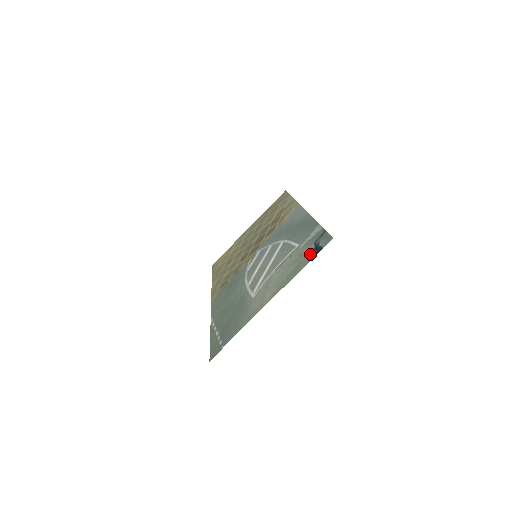
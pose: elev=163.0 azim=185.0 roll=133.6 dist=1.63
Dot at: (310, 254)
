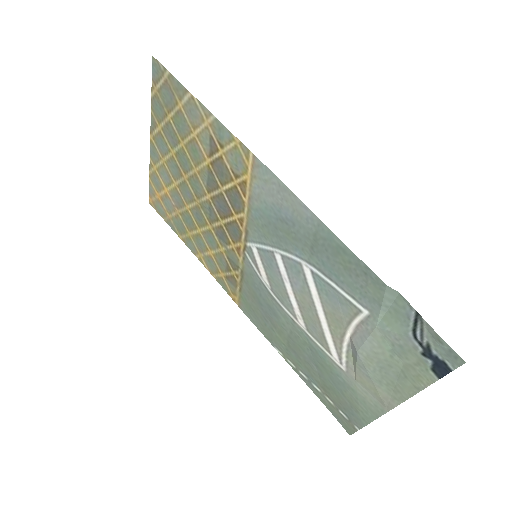
Dot at: (424, 363)
